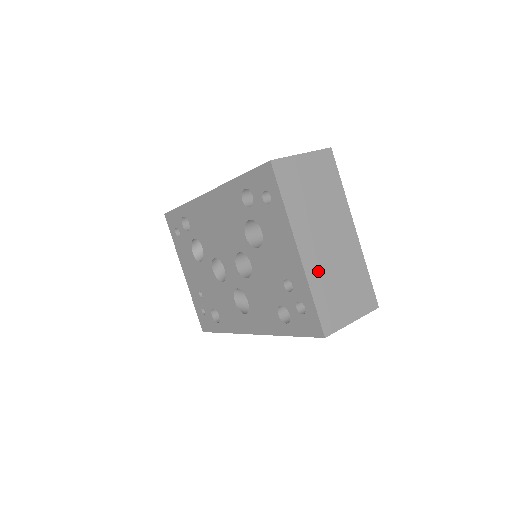
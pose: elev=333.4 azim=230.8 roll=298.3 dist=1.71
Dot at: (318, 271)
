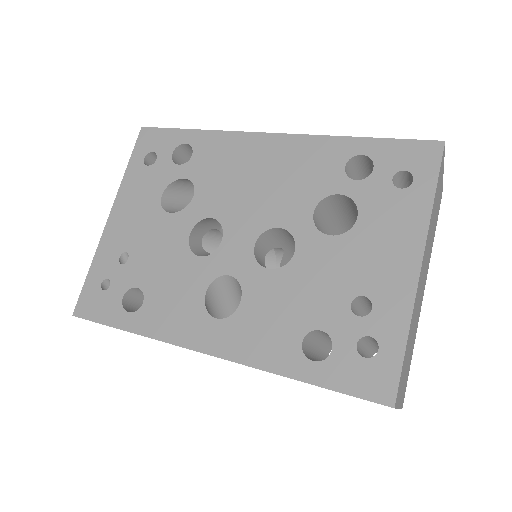
Dot at: (415, 310)
